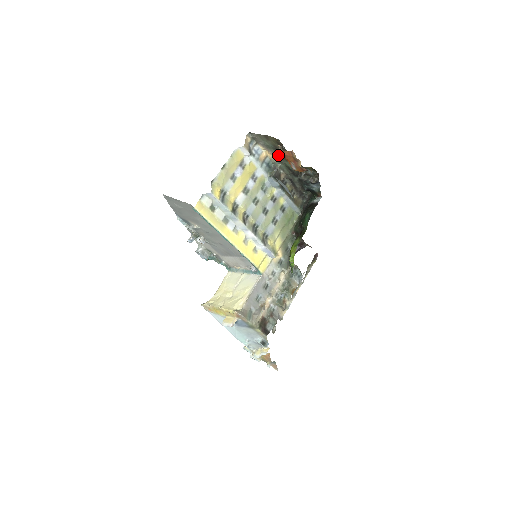
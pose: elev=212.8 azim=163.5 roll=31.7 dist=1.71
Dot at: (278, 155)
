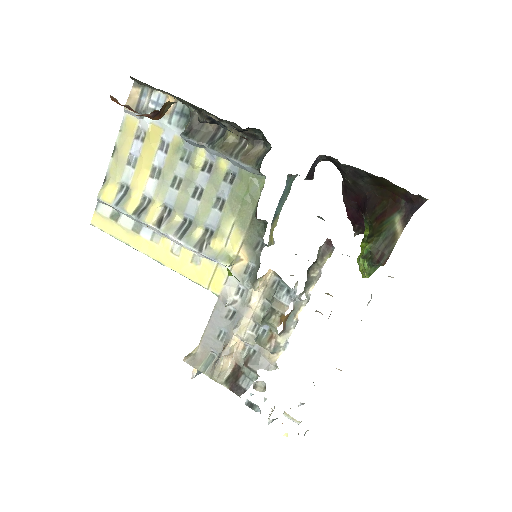
Dot at: occluded
